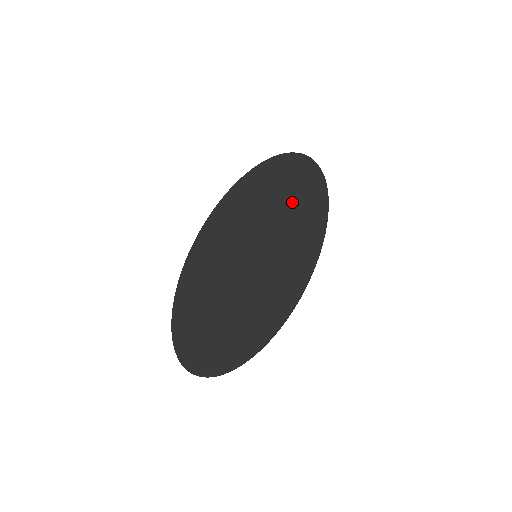
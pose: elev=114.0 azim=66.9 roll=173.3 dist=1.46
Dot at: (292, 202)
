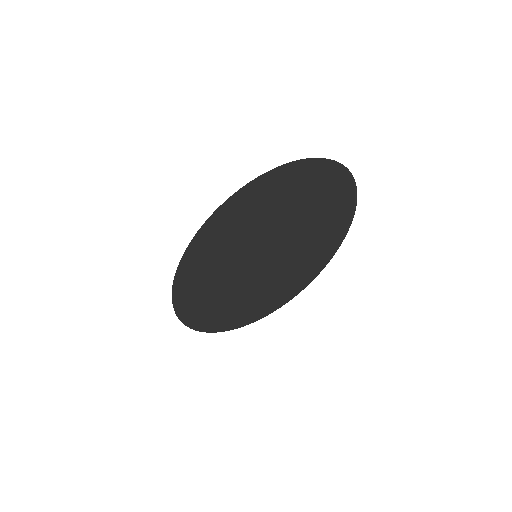
Dot at: (295, 235)
